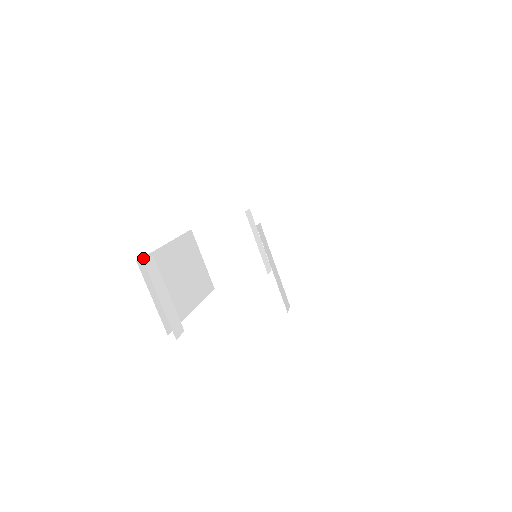
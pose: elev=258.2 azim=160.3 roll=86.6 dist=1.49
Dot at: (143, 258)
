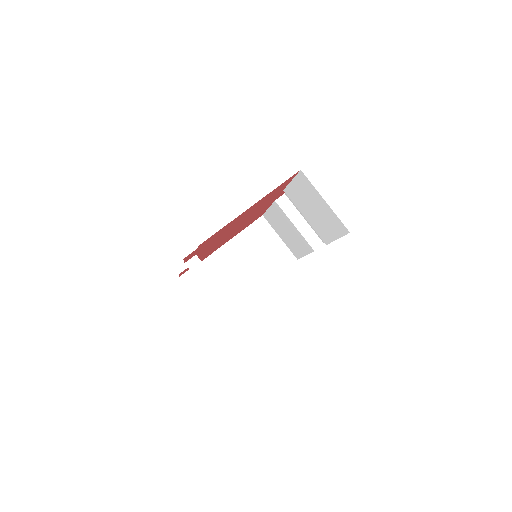
Dot at: occluded
